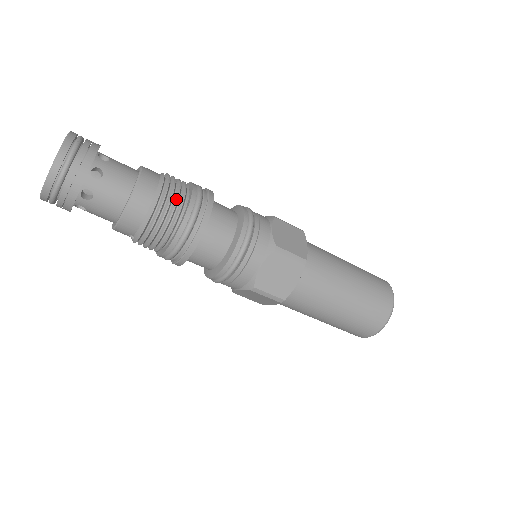
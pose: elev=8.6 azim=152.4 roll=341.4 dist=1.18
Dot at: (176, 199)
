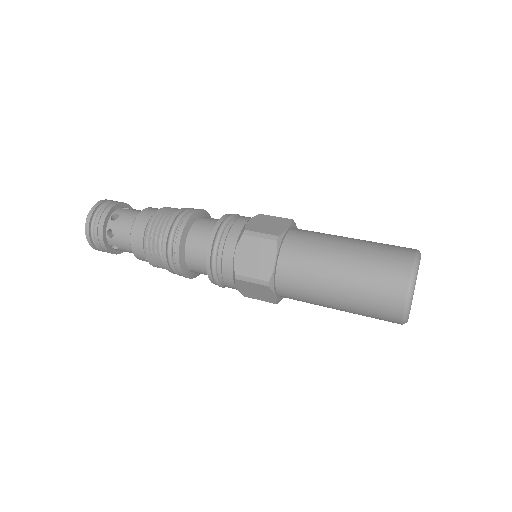
Dot at: (163, 217)
